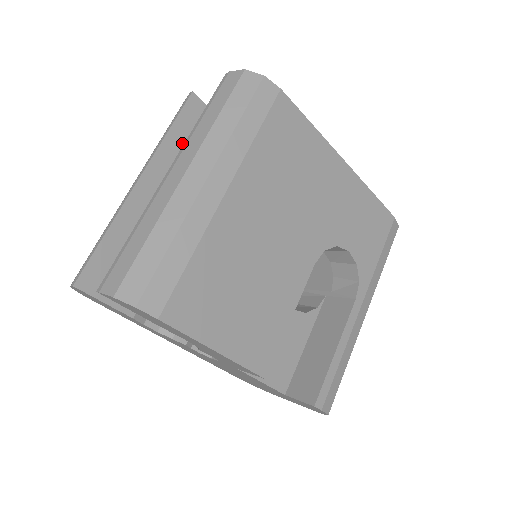
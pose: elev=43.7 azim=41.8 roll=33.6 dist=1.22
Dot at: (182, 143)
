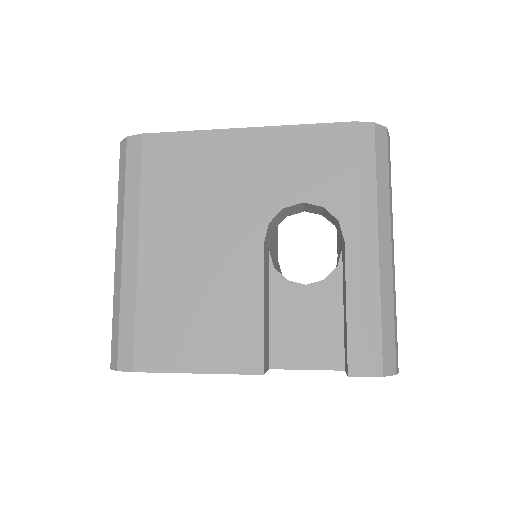
Dot at: occluded
